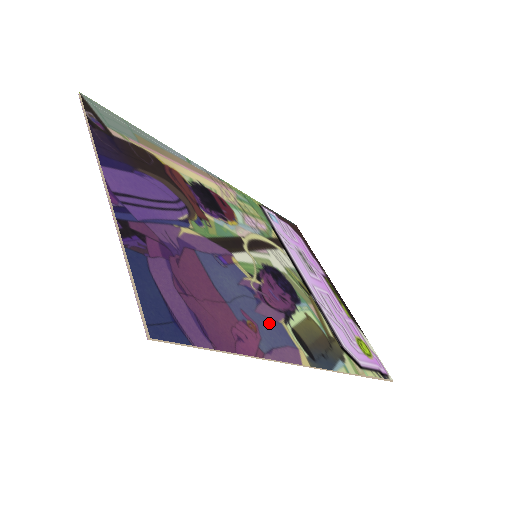
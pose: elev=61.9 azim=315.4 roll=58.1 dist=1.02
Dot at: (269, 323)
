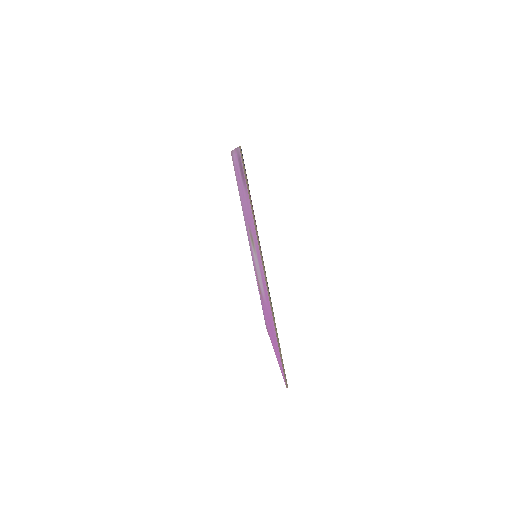
Dot at: occluded
